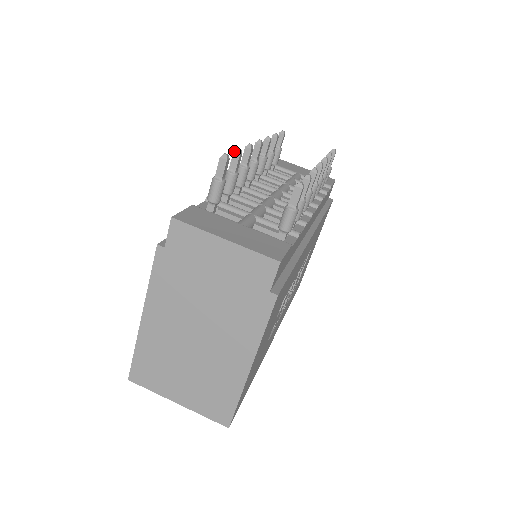
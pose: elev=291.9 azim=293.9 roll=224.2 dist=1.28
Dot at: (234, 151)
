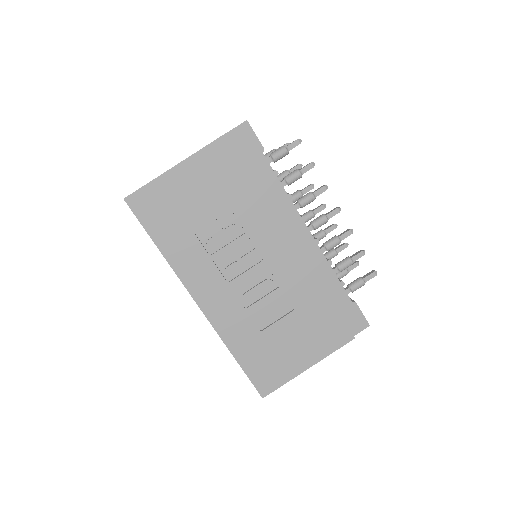
Dot at: (299, 164)
